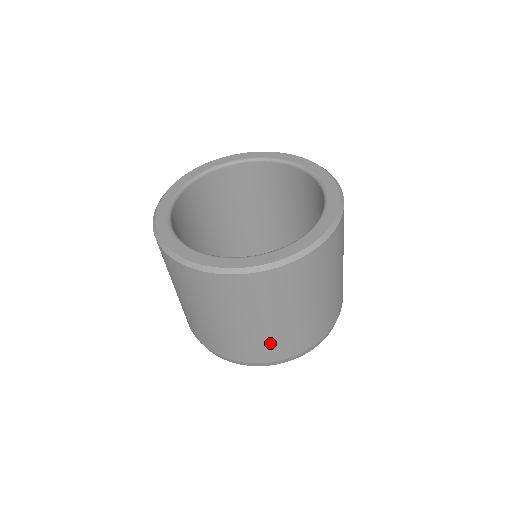
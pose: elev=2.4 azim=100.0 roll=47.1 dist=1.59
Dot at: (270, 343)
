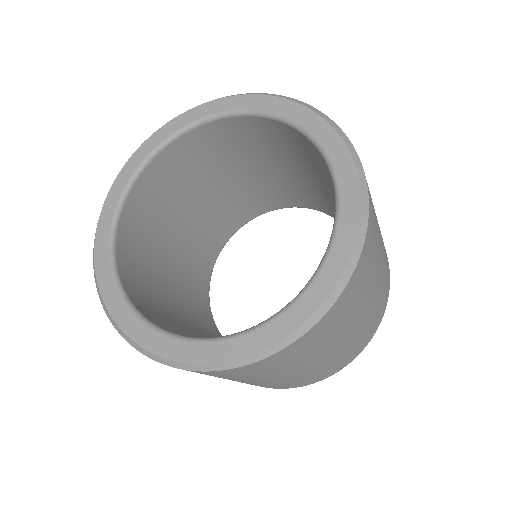
Dot at: occluded
